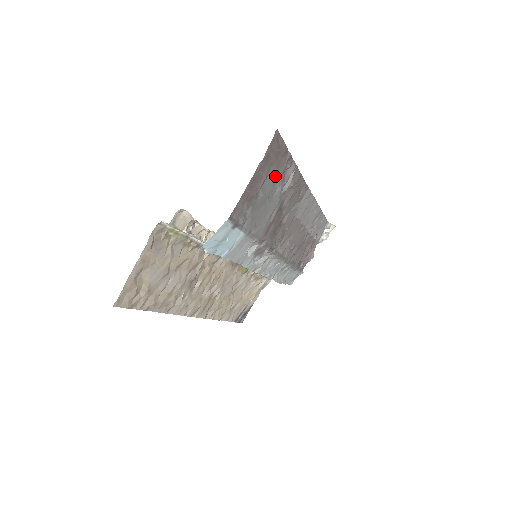
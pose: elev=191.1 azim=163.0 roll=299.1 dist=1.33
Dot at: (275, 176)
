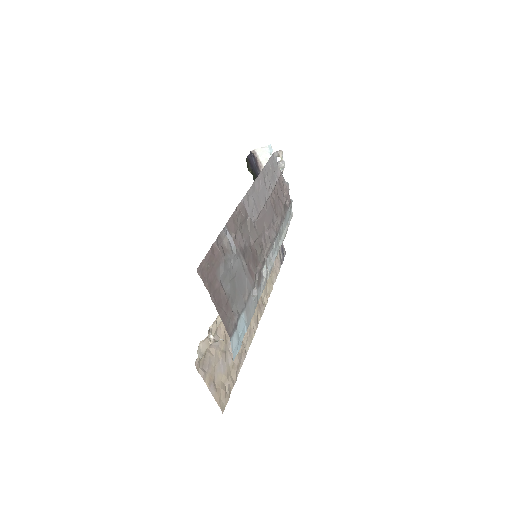
Dot at: (223, 269)
